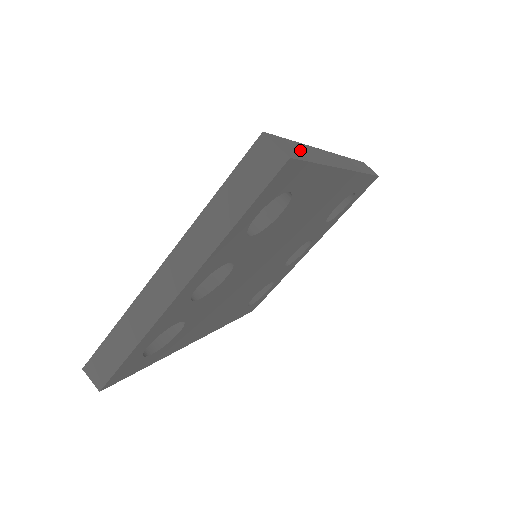
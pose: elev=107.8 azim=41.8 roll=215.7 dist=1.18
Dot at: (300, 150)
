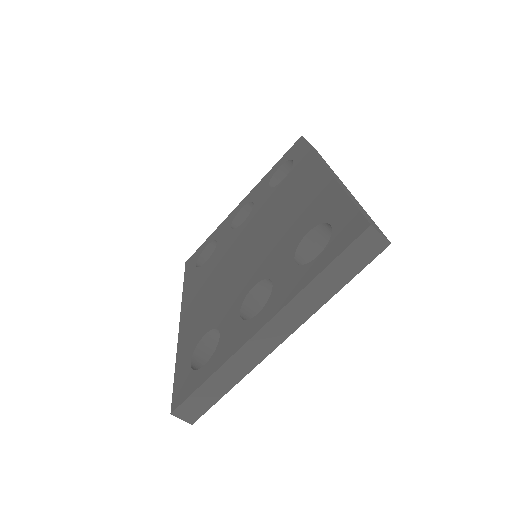
Dot at: (363, 212)
